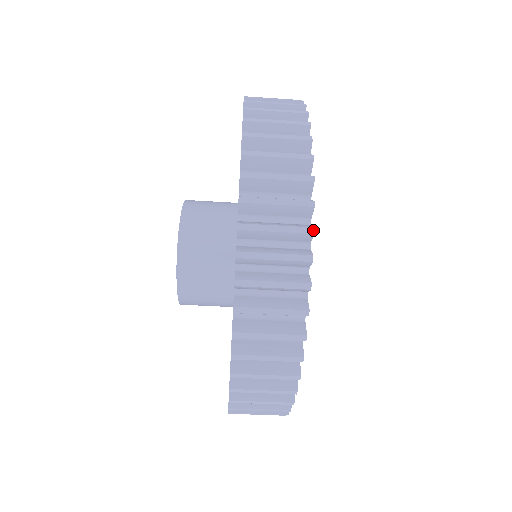
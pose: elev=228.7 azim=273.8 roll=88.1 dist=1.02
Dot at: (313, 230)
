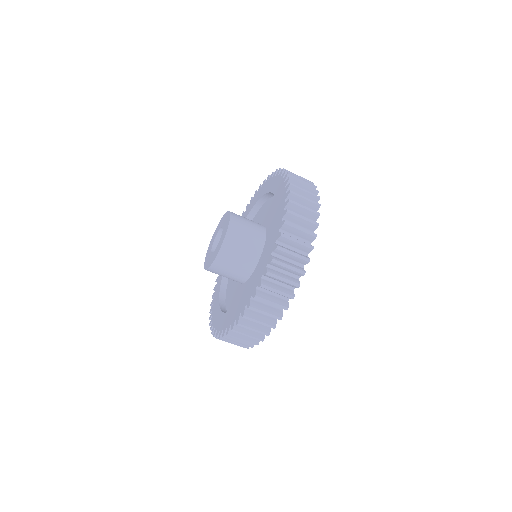
Dot at: occluded
